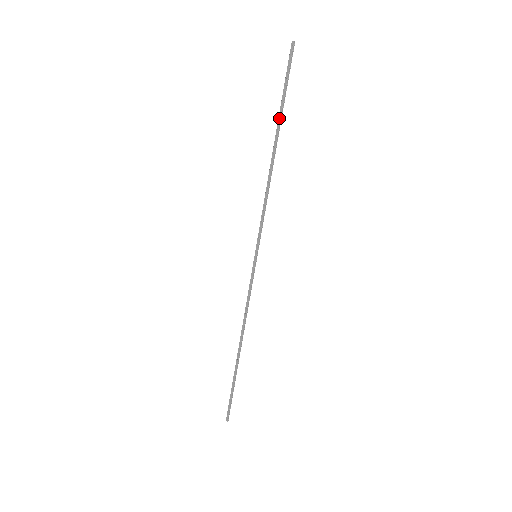
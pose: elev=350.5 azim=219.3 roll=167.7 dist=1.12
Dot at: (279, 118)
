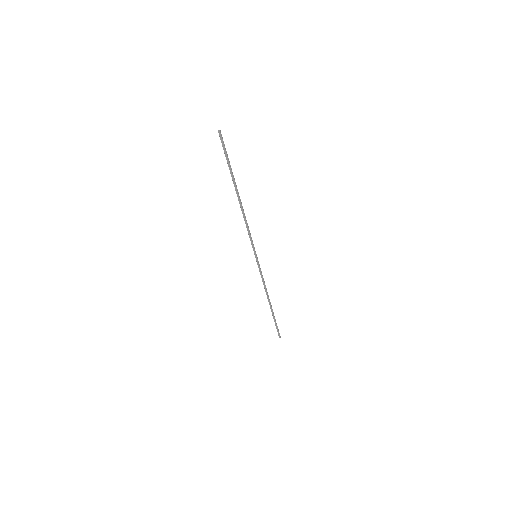
Dot at: (232, 179)
